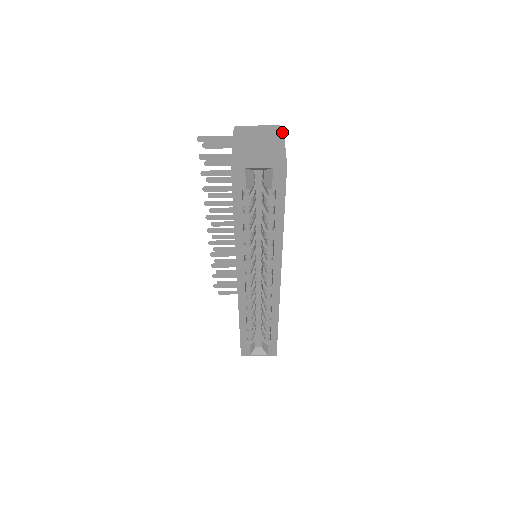
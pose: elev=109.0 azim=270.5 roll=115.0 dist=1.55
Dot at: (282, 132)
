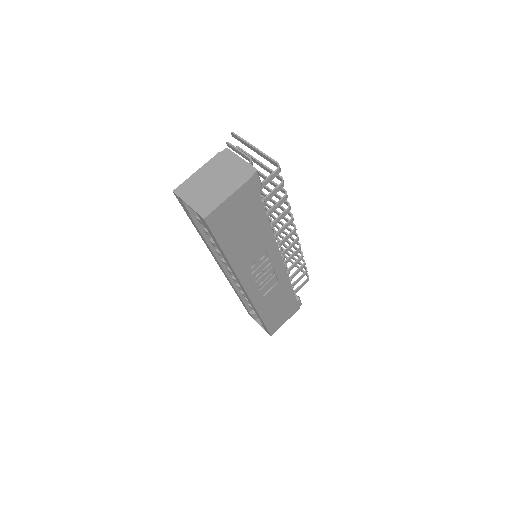
Dot at: (247, 178)
